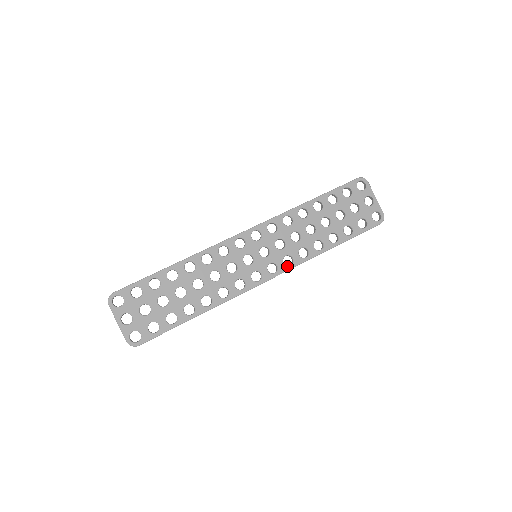
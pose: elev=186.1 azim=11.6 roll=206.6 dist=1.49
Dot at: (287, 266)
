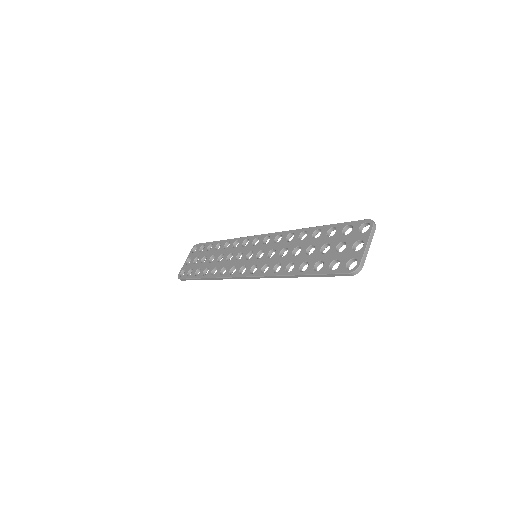
Dot at: (261, 272)
